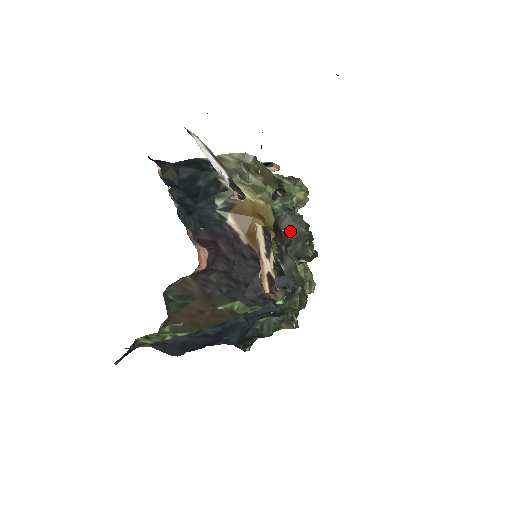
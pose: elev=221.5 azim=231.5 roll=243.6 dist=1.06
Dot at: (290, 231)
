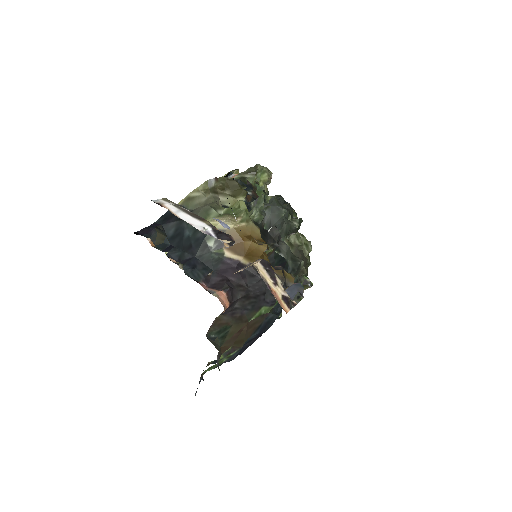
Dot at: (275, 228)
